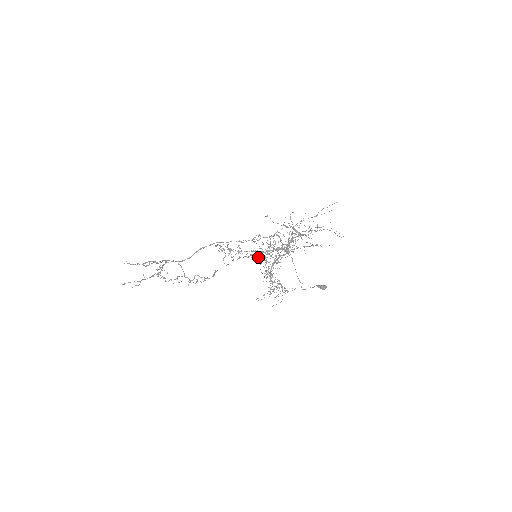
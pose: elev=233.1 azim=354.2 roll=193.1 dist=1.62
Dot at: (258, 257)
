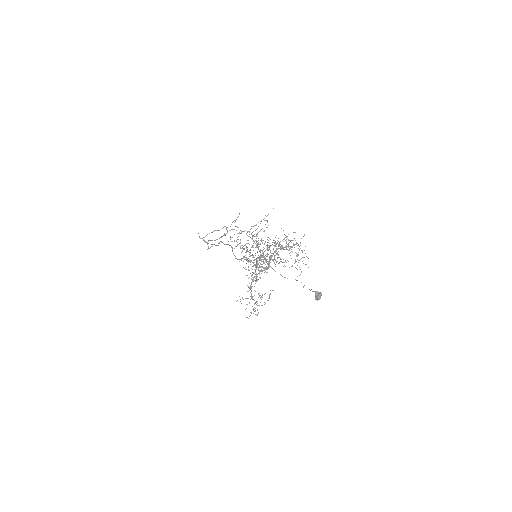
Dot at: occluded
